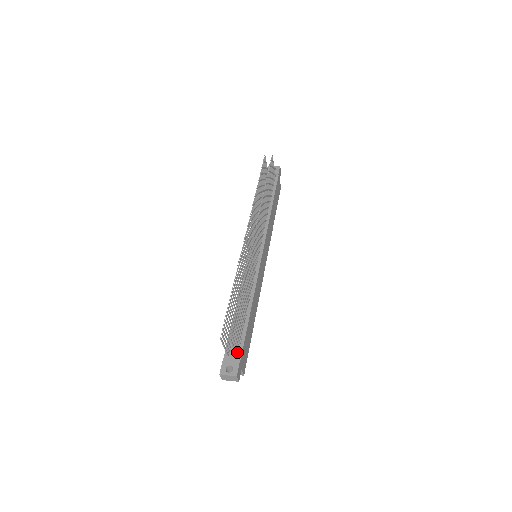
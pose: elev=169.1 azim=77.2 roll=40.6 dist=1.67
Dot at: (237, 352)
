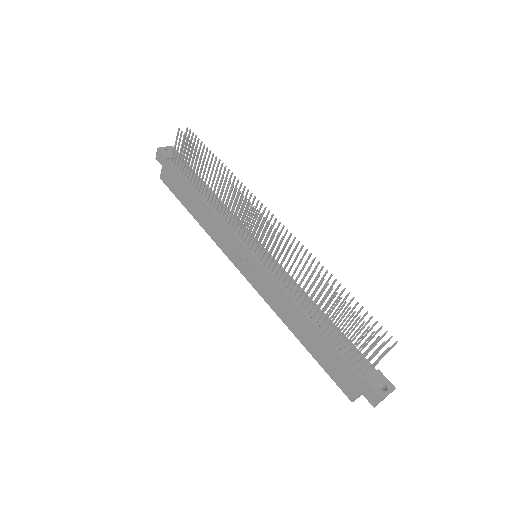
Dot at: (366, 365)
